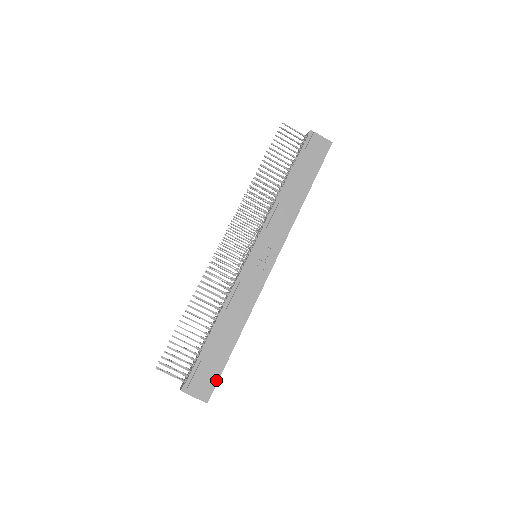
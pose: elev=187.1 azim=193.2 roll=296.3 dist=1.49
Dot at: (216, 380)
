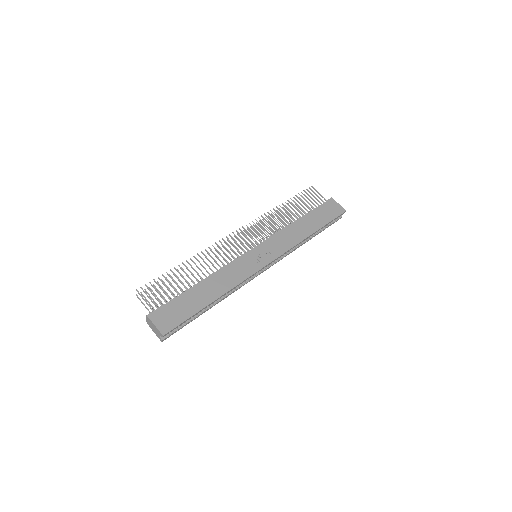
Dot at: (180, 322)
